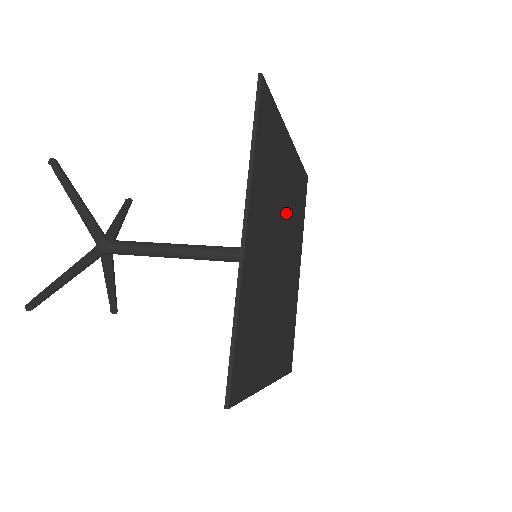
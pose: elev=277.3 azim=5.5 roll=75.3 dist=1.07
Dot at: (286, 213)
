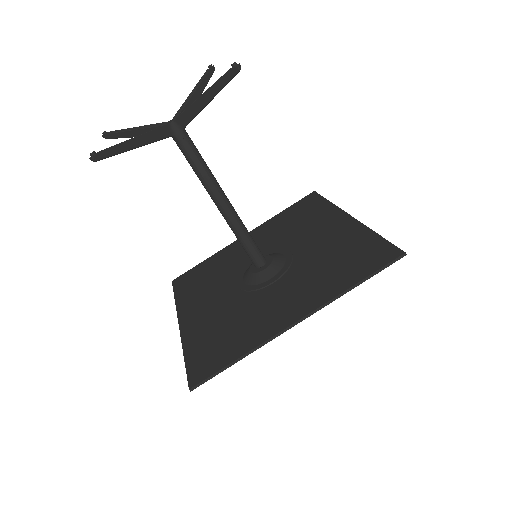
Dot at: (296, 247)
